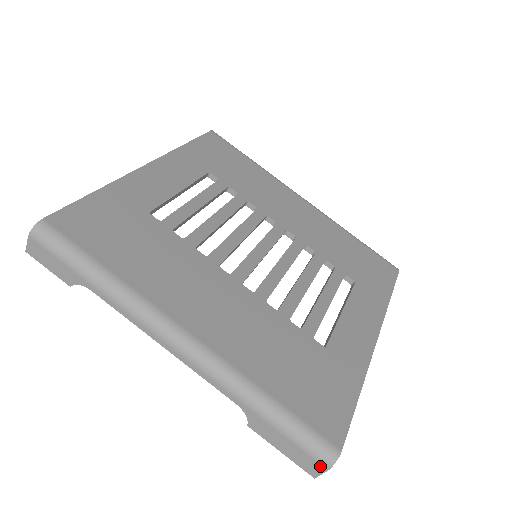
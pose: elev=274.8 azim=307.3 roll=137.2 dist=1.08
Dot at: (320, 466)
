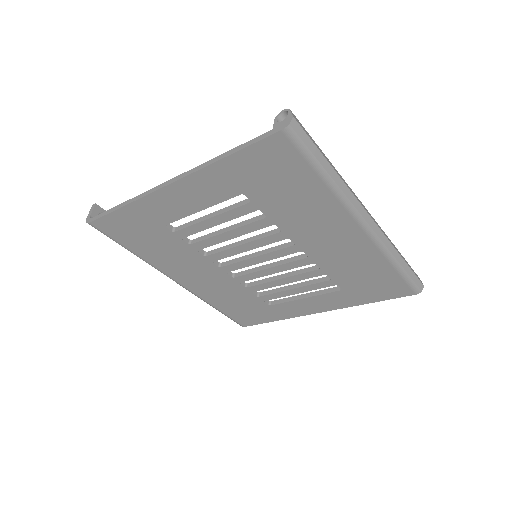
Dot at: occluded
